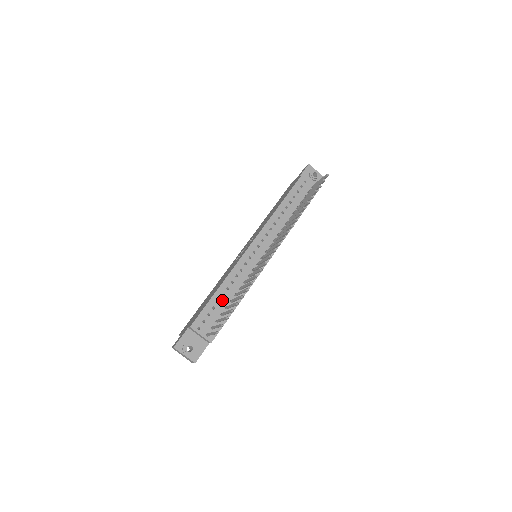
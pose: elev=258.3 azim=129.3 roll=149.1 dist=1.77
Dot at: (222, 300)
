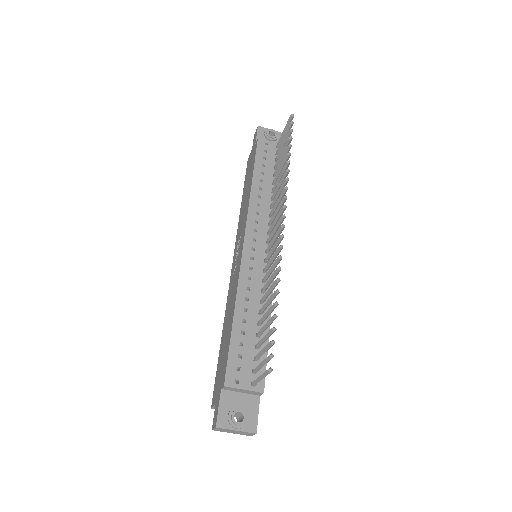
Dot at: (247, 328)
